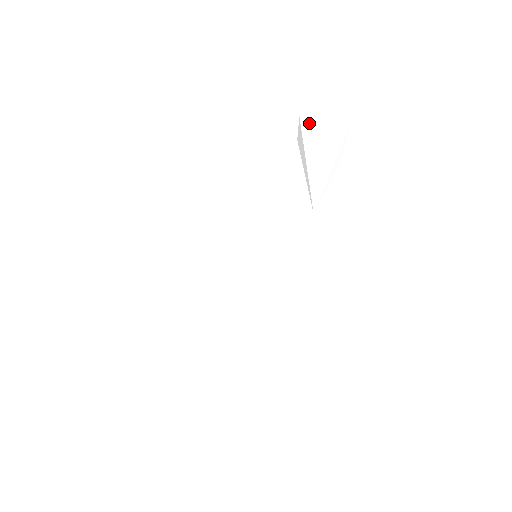
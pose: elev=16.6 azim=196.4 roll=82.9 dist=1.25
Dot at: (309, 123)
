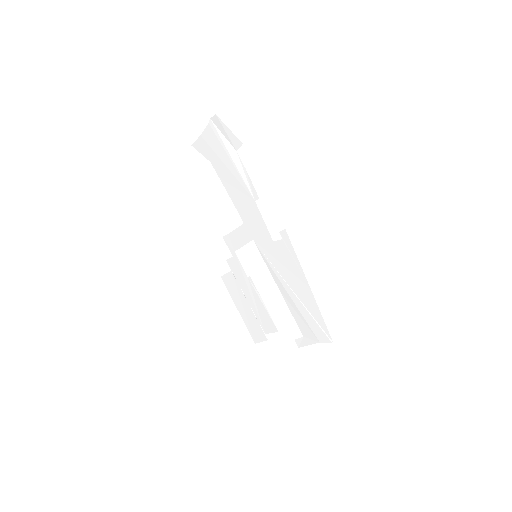
Dot at: (198, 145)
